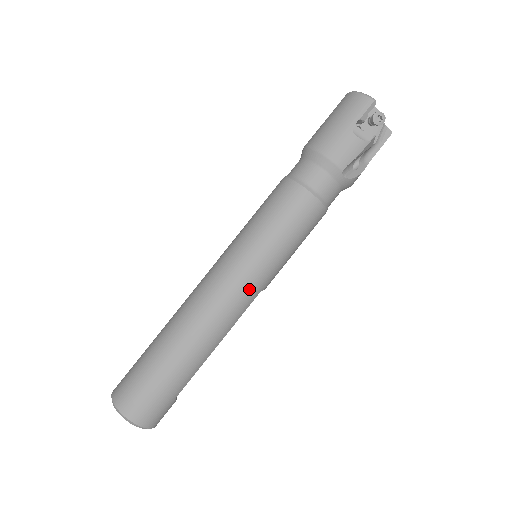
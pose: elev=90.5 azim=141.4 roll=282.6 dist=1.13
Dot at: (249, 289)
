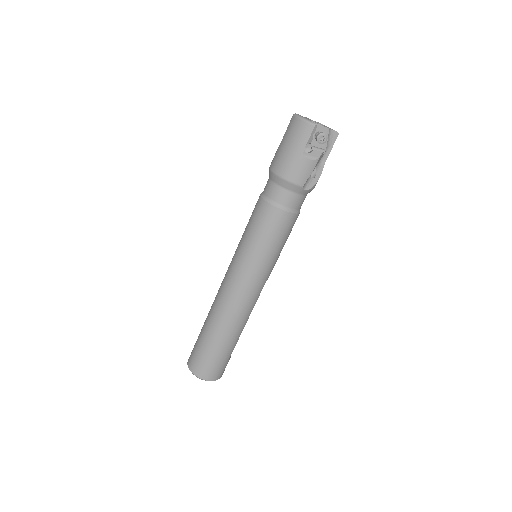
Dot at: (257, 285)
